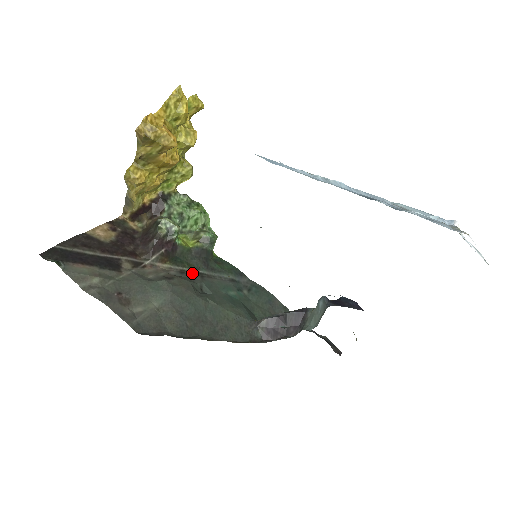
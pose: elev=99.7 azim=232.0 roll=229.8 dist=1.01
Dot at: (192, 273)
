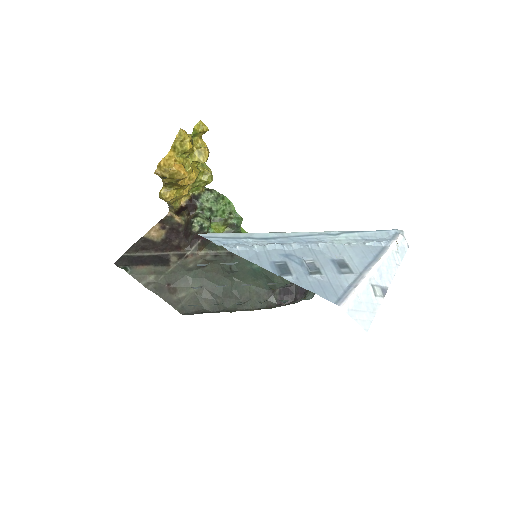
Dot at: (224, 254)
